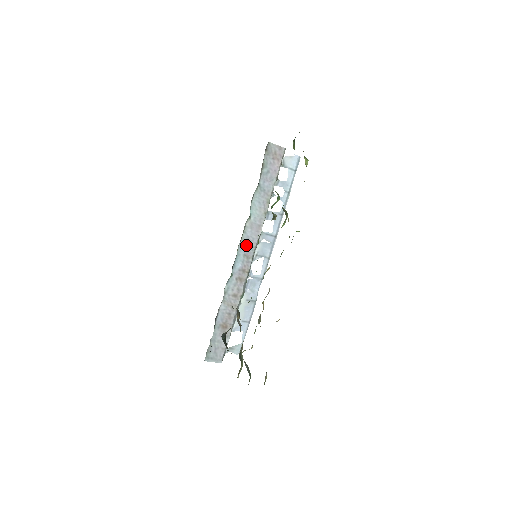
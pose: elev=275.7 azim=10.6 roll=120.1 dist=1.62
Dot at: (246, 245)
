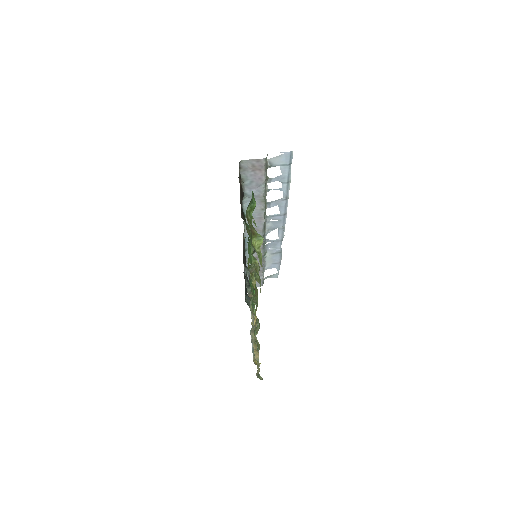
Dot at: occluded
